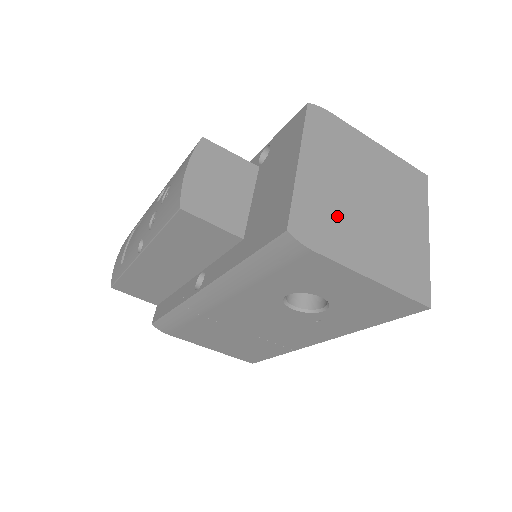
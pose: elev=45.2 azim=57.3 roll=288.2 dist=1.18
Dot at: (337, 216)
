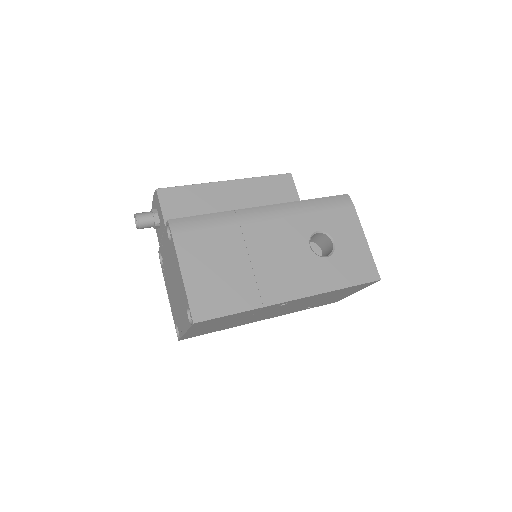
Dot at: occluded
